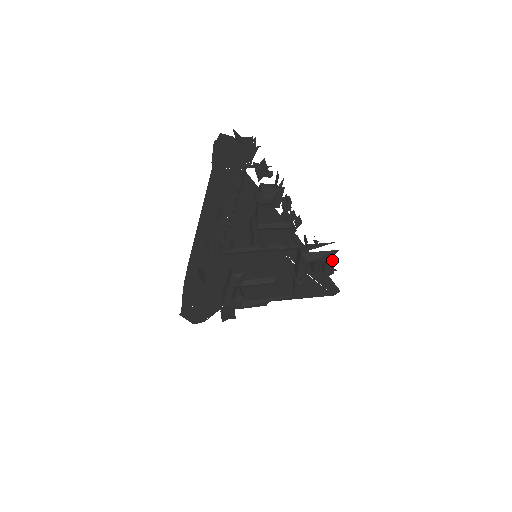
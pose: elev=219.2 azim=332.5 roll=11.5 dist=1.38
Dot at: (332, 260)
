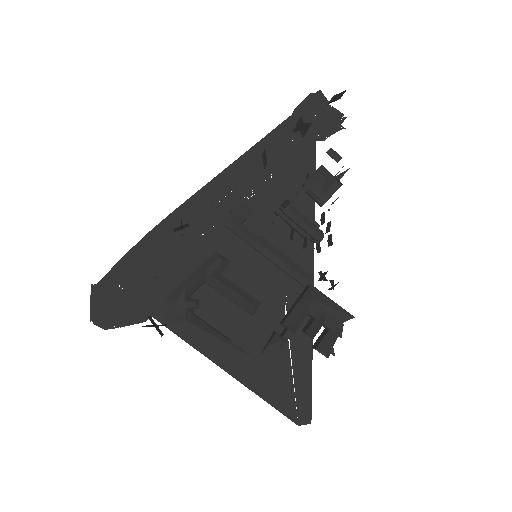
Dot at: (342, 322)
